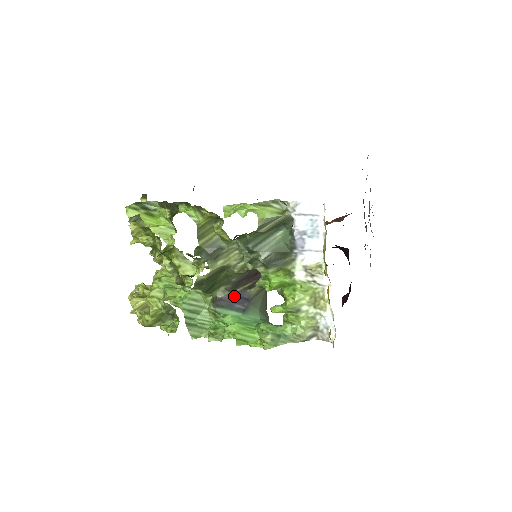
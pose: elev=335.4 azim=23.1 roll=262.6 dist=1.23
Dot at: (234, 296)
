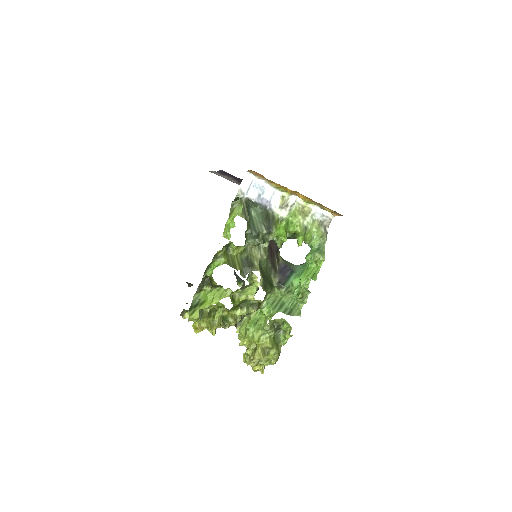
Dot at: (280, 272)
